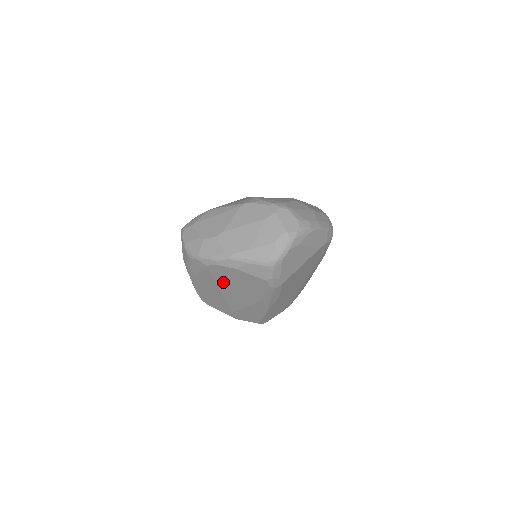
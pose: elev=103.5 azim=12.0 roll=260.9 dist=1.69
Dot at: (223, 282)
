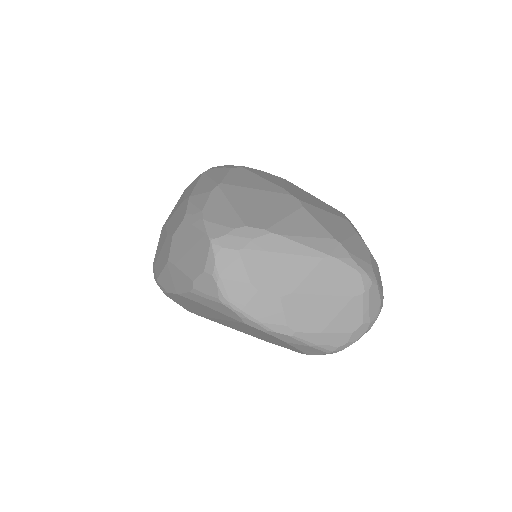
Dot at: (240, 326)
